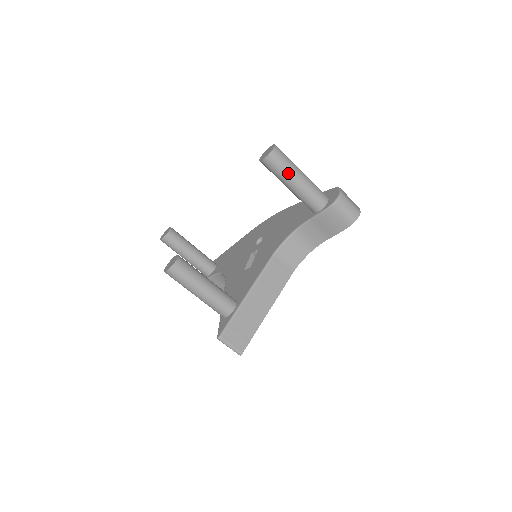
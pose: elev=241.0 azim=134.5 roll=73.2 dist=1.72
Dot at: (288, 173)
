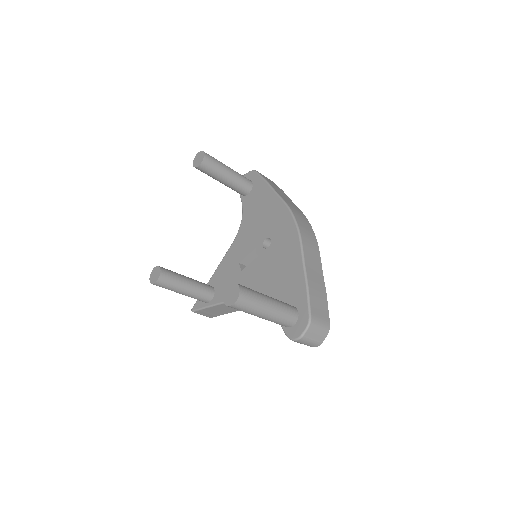
Dot at: (248, 313)
